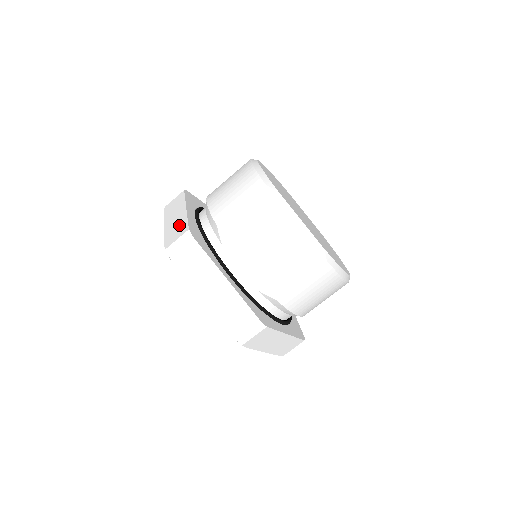
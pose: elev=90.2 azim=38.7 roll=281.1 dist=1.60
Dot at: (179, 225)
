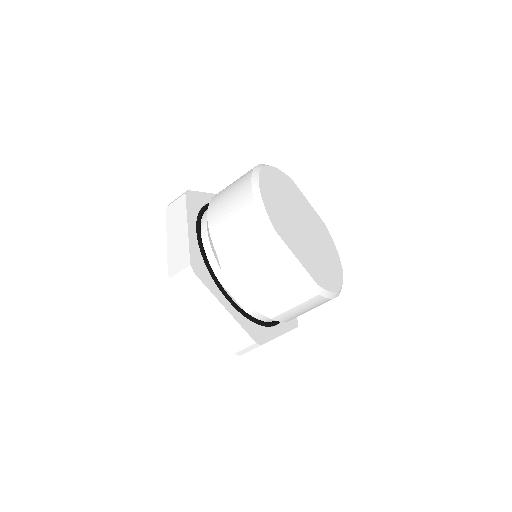
Dot at: (181, 250)
